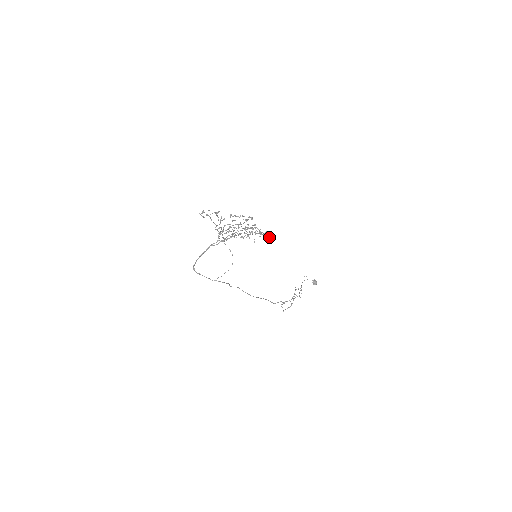
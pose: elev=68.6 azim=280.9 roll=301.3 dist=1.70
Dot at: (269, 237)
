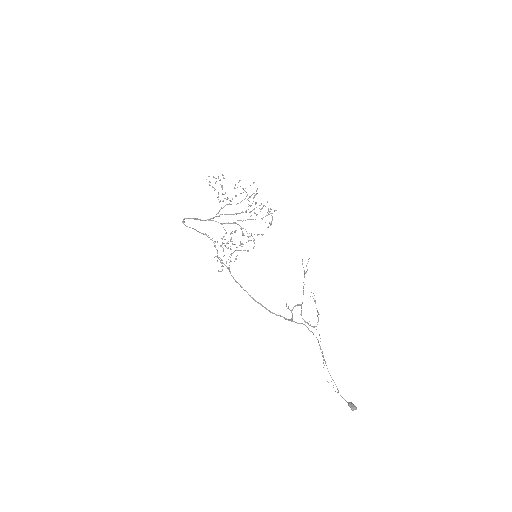
Dot at: (271, 223)
